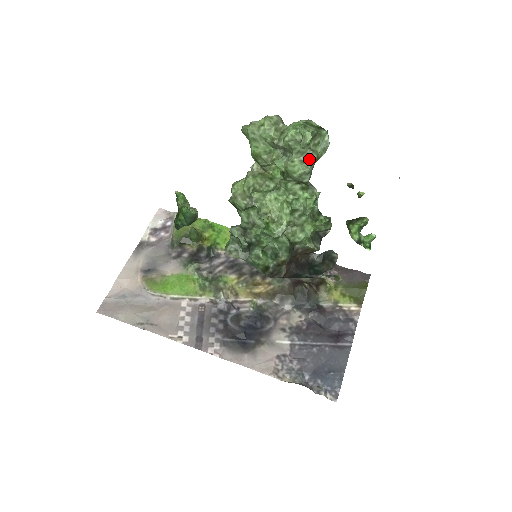
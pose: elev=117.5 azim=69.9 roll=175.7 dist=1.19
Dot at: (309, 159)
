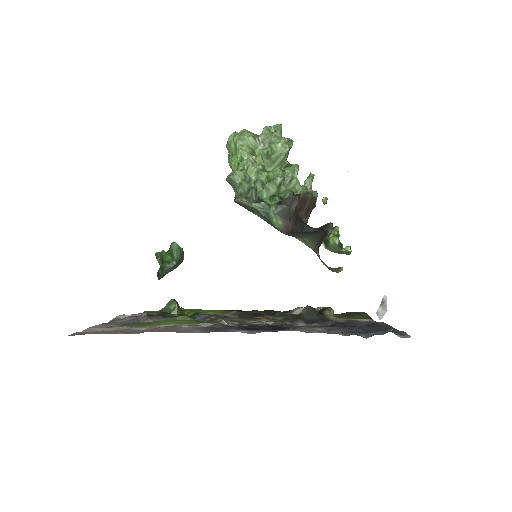
Dot at: occluded
